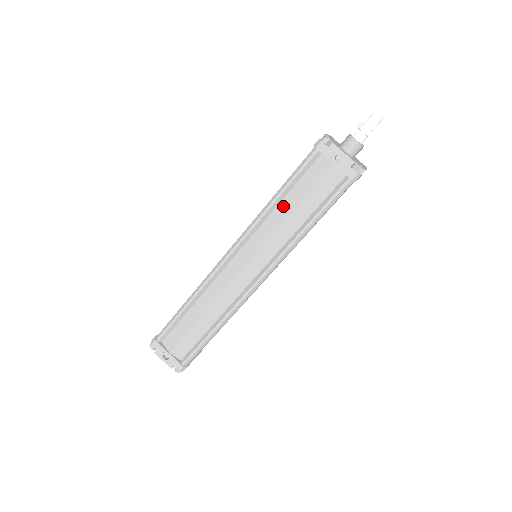
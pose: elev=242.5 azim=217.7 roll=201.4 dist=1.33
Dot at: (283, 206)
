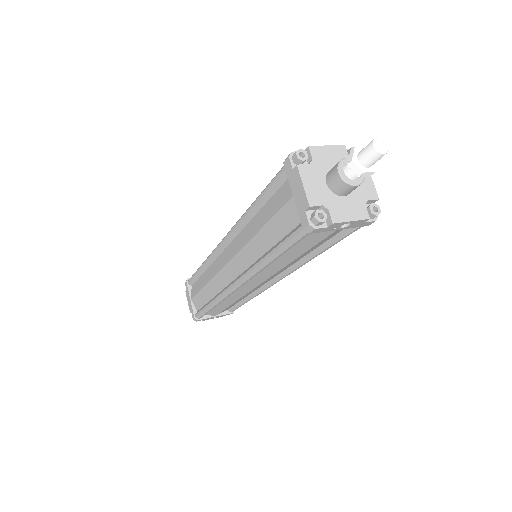
Dot at: (282, 258)
